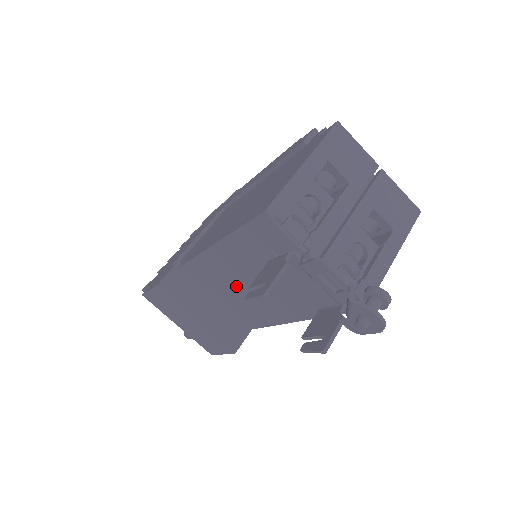
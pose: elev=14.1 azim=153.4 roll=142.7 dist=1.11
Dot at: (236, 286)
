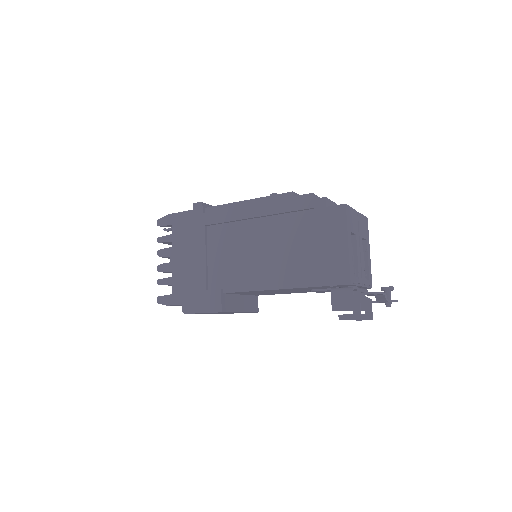
Dot at: occluded
